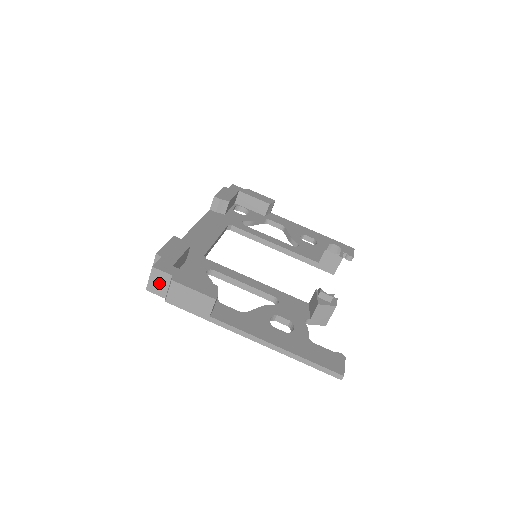
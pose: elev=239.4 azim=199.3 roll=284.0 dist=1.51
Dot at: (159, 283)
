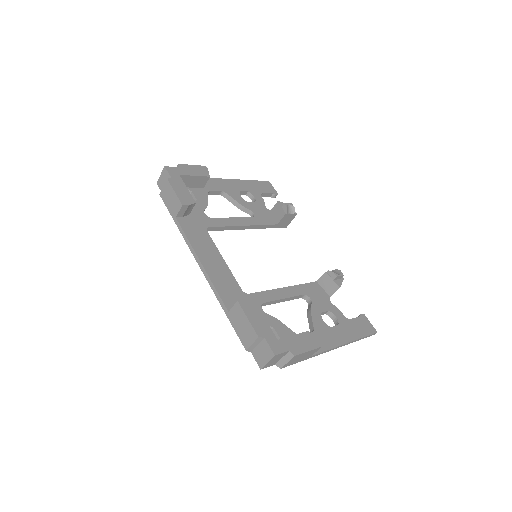
Dot at: (275, 360)
